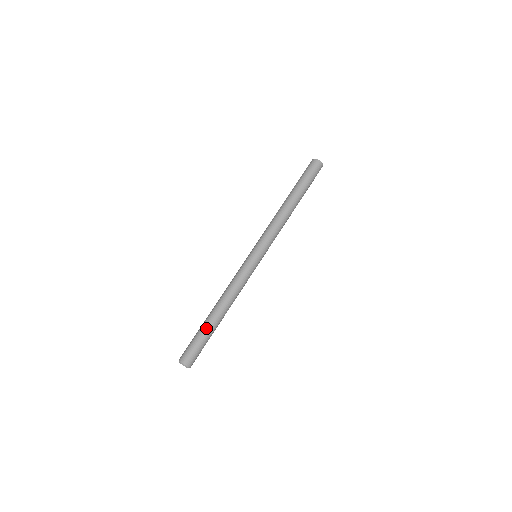
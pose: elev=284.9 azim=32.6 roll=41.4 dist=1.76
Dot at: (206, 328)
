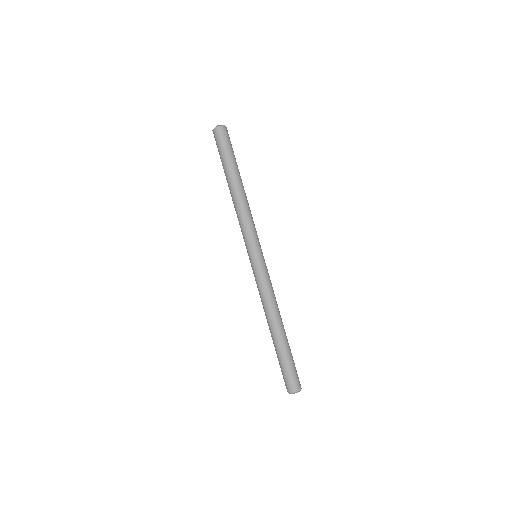
Dot at: (278, 351)
